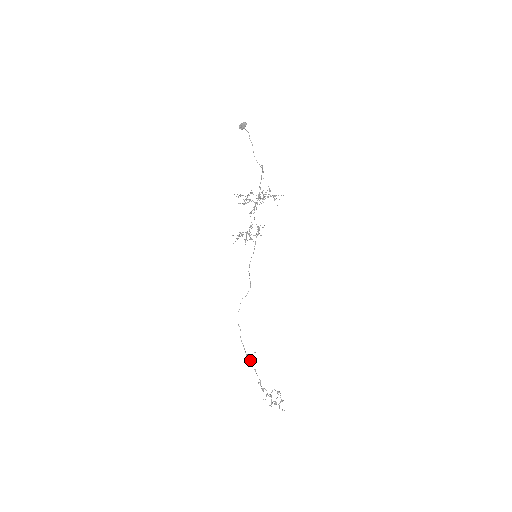
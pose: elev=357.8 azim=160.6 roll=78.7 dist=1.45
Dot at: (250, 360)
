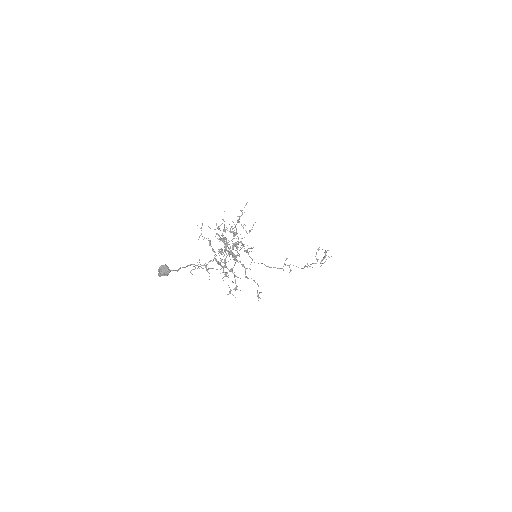
Dot at: occluded
